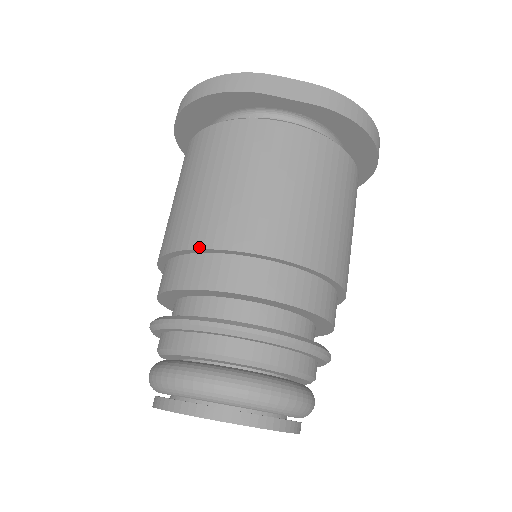
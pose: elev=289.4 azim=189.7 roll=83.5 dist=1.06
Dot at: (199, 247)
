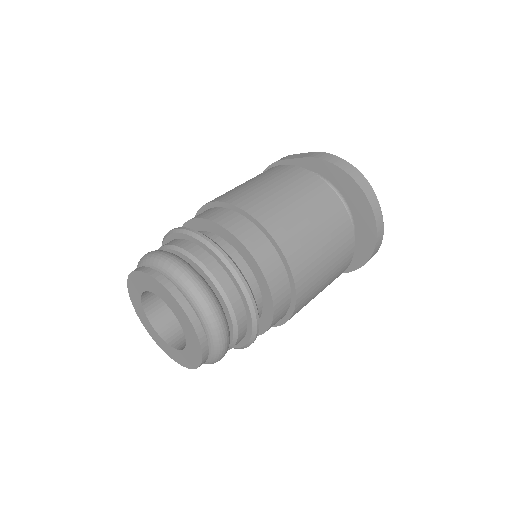
Dot at: (197, 212)
